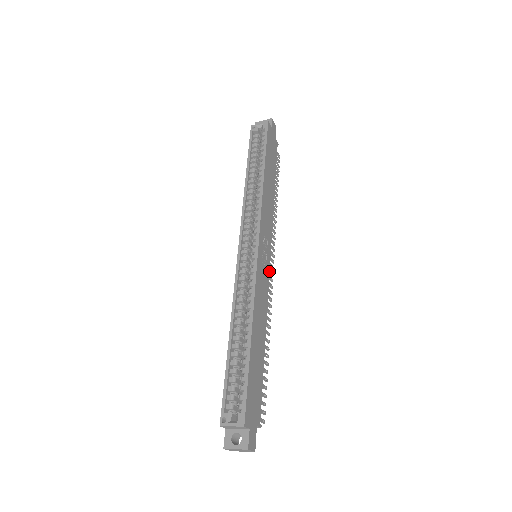
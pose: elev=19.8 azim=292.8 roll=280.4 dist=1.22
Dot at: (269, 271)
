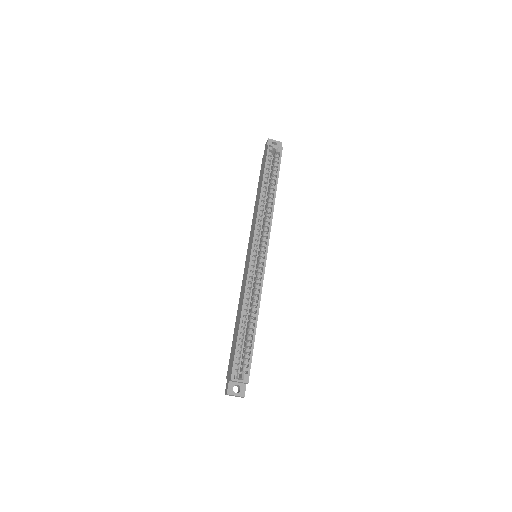
Dot at: occluded
